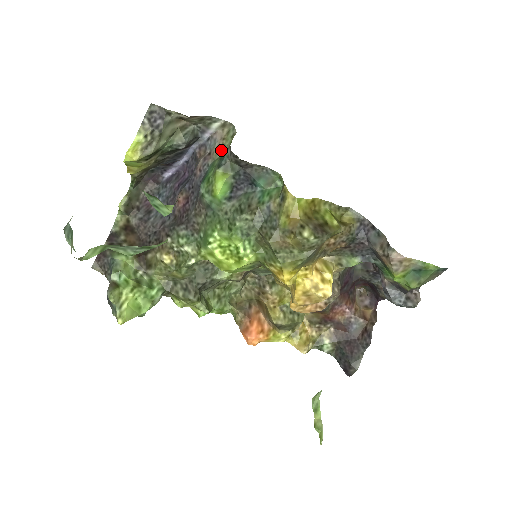
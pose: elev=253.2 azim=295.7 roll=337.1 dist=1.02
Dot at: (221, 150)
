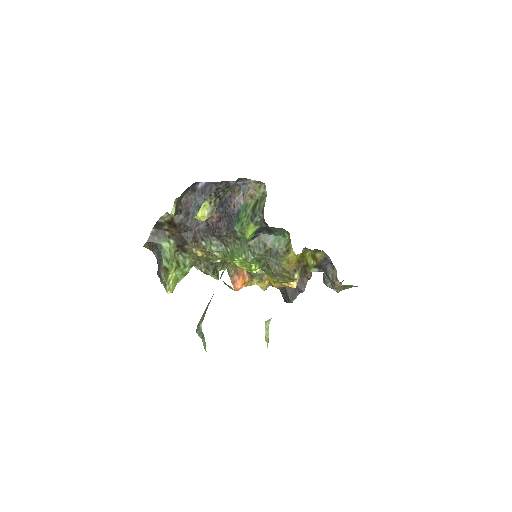
Dot at: (252, 198)
